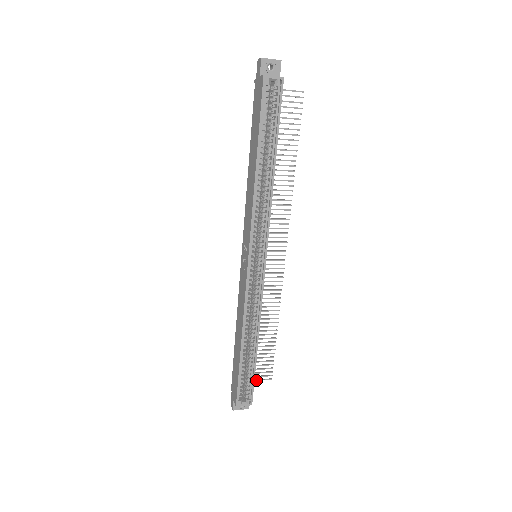
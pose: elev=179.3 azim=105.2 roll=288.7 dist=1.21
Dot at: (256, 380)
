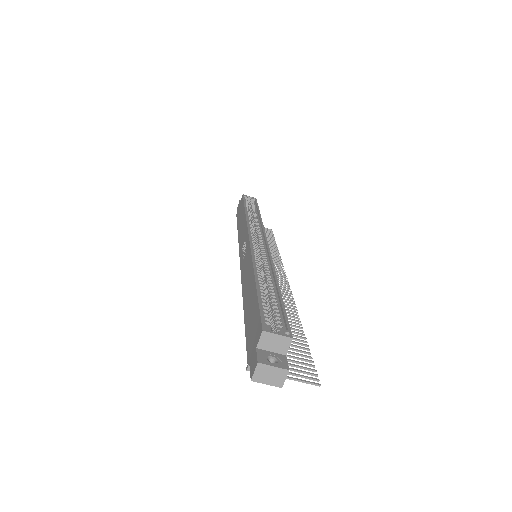
Dot at: (291, 378)
